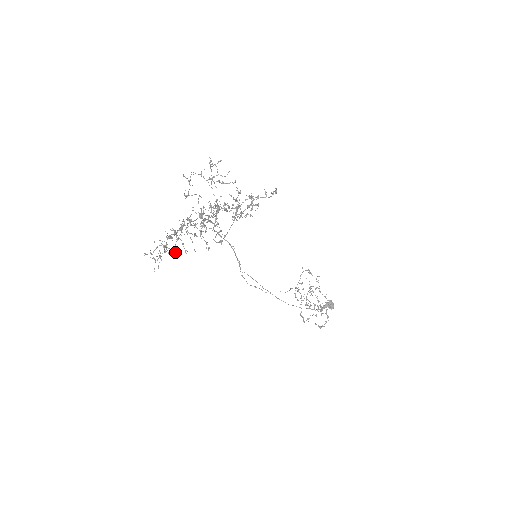
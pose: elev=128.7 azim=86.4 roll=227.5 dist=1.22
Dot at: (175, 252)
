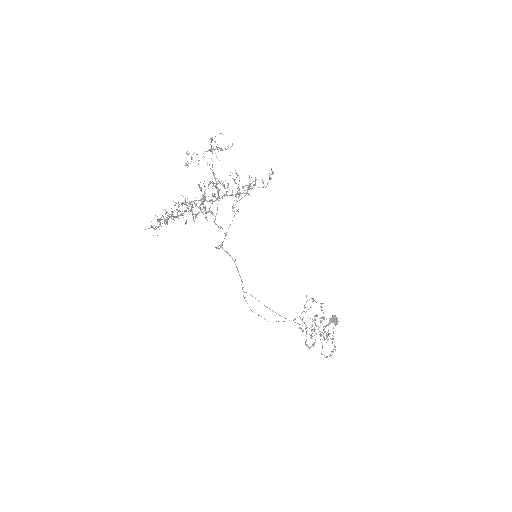
Dot at: occluded
